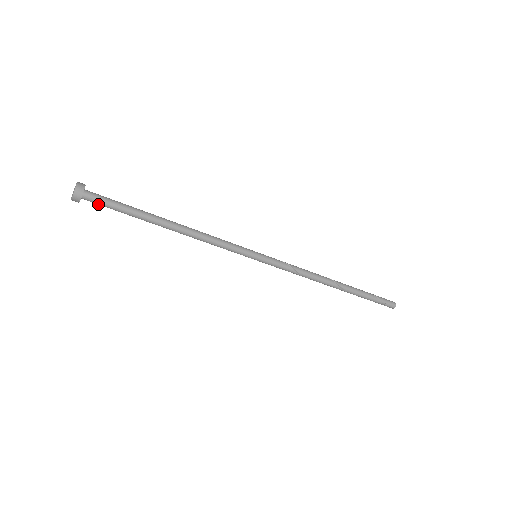
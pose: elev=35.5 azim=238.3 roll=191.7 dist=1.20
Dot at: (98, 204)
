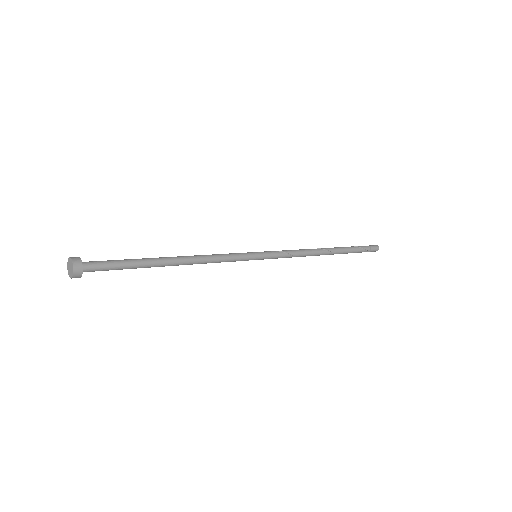
Dot at: (98, 270)
